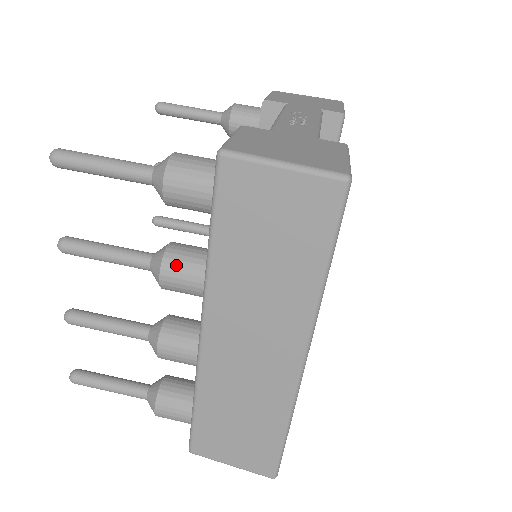
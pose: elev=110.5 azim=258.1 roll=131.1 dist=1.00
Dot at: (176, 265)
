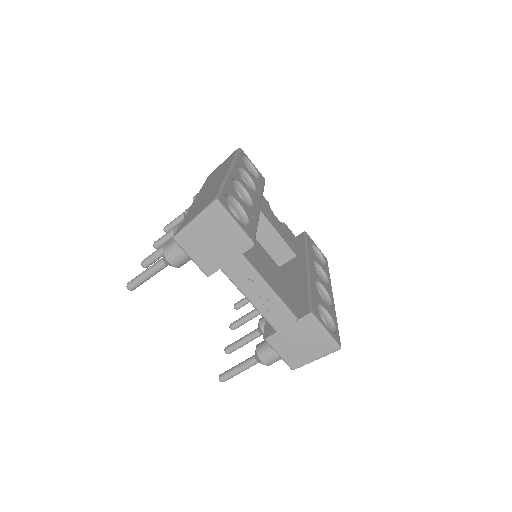
Dot at: occluded
